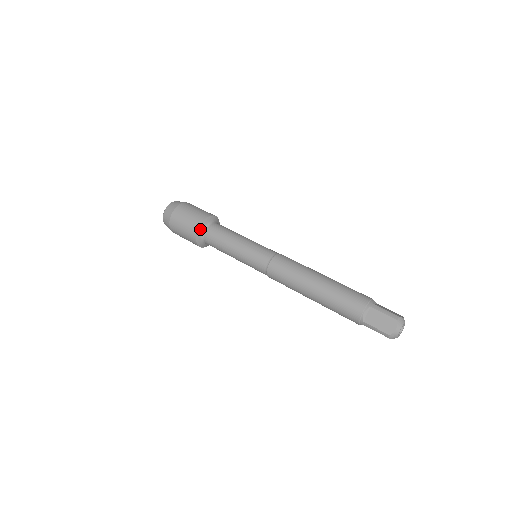
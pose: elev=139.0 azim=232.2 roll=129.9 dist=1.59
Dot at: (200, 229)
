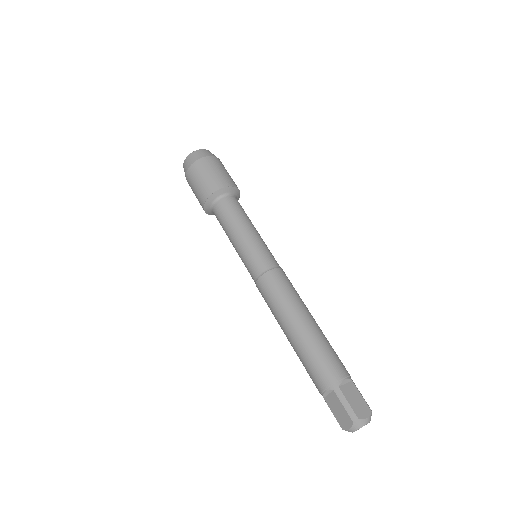
Dot at: (207, 203)
